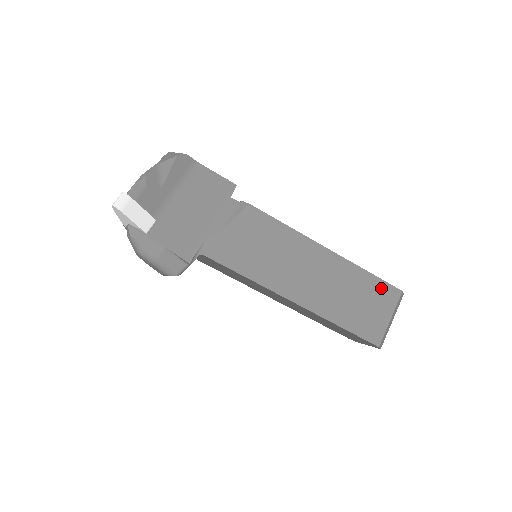
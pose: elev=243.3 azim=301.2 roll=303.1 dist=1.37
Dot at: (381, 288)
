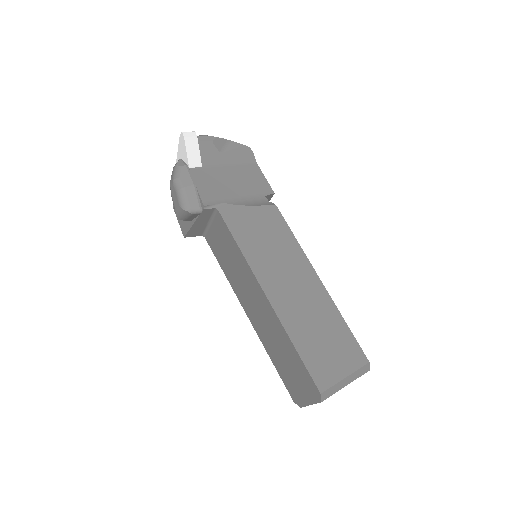
Dot at: (350, 344)
